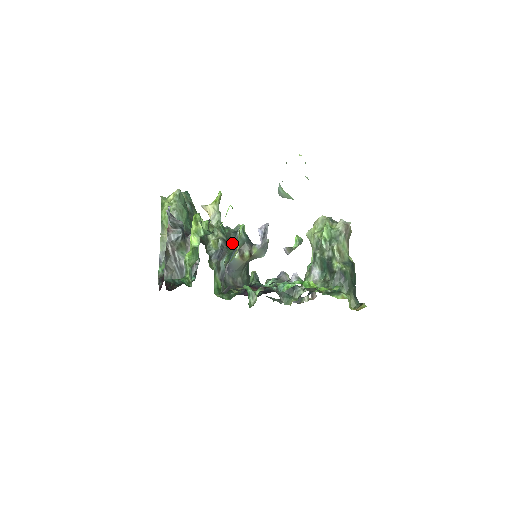
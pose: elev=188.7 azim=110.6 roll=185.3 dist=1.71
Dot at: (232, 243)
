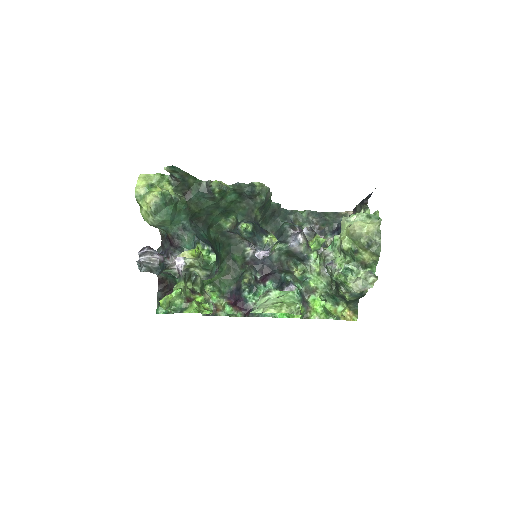
Dot at: (244, 199)
